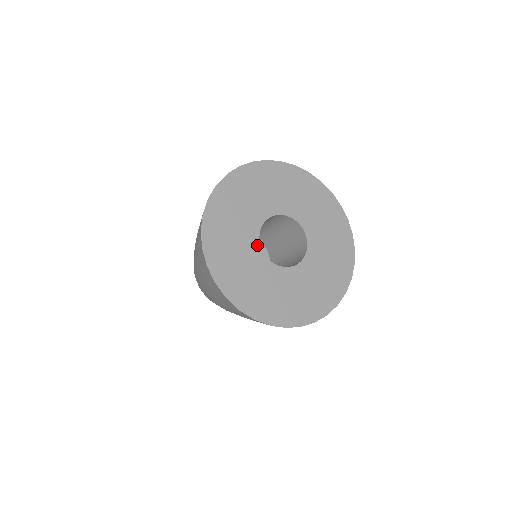
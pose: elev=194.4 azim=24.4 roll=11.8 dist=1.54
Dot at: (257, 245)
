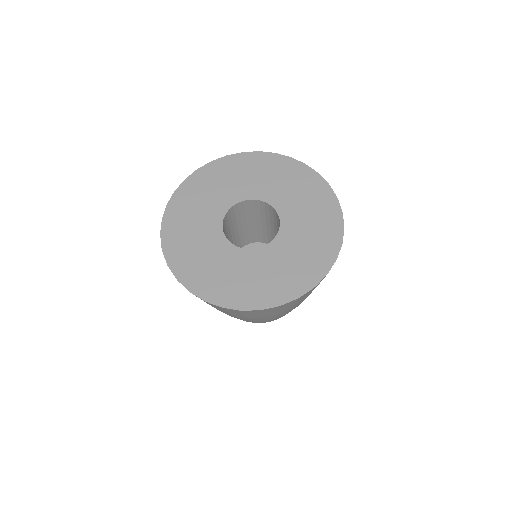
Dot at: (220, 218)
